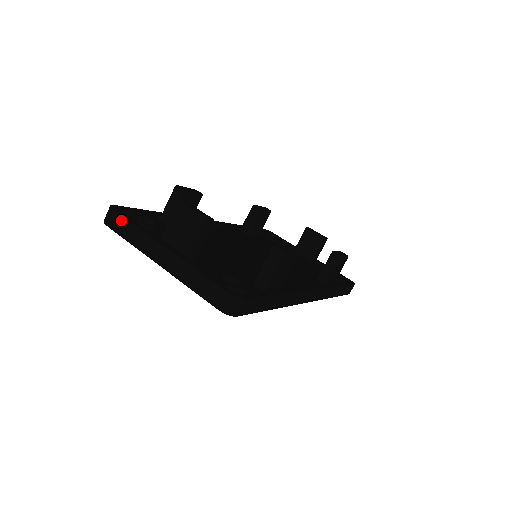
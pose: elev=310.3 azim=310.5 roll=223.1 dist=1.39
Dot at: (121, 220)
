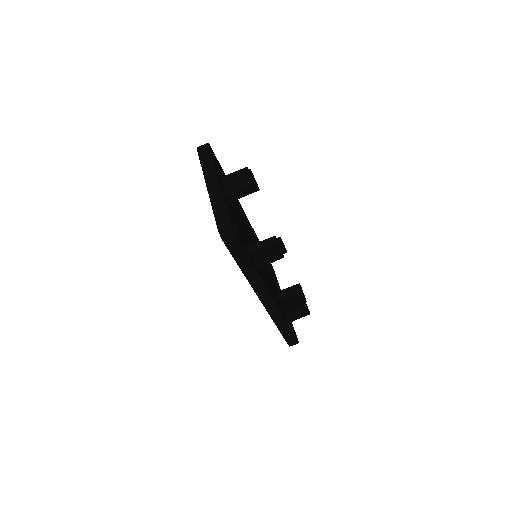
Dot at: (208, 152)
